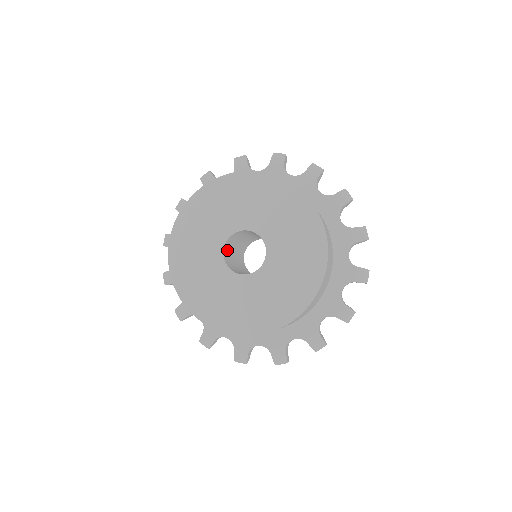
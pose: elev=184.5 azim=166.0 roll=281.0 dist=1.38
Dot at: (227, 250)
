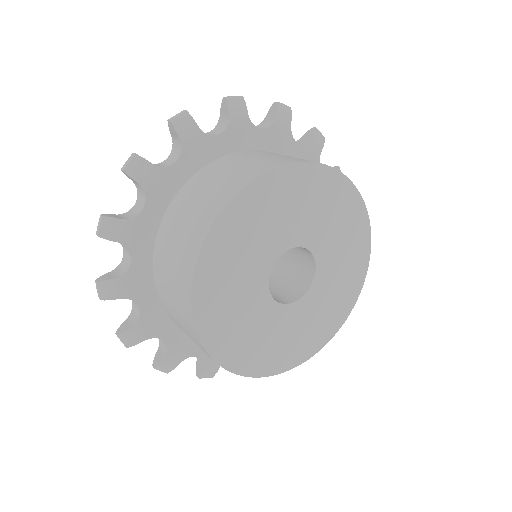
Dot at: occluded
